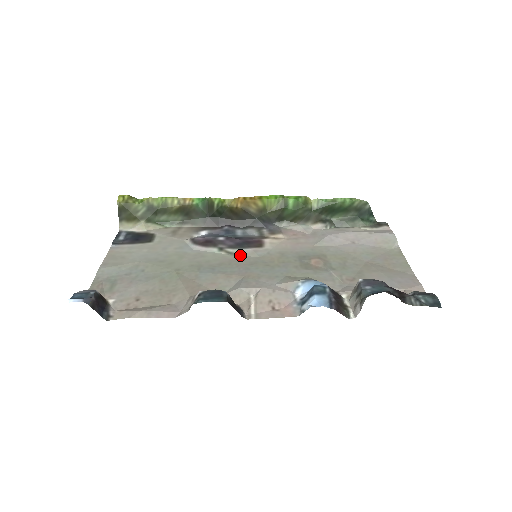
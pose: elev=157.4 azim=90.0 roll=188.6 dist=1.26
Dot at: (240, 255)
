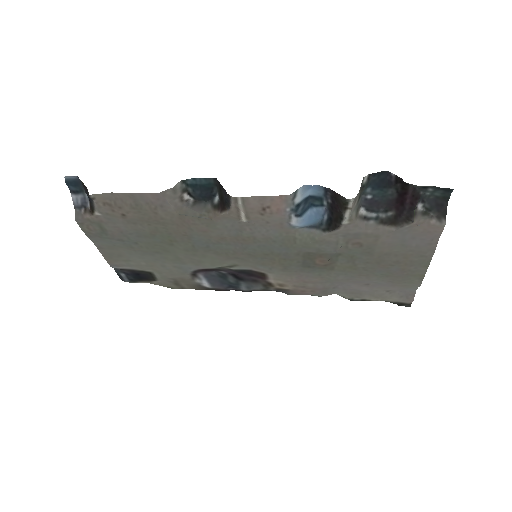
Dot at: (239, 265)
